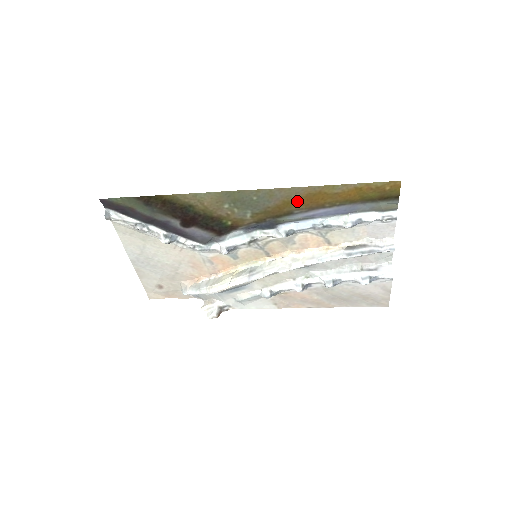
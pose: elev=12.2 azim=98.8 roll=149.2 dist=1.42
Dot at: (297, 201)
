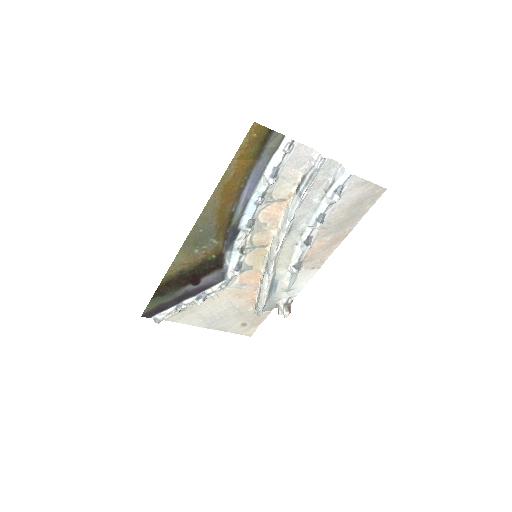
Dot at: (223, 205)
